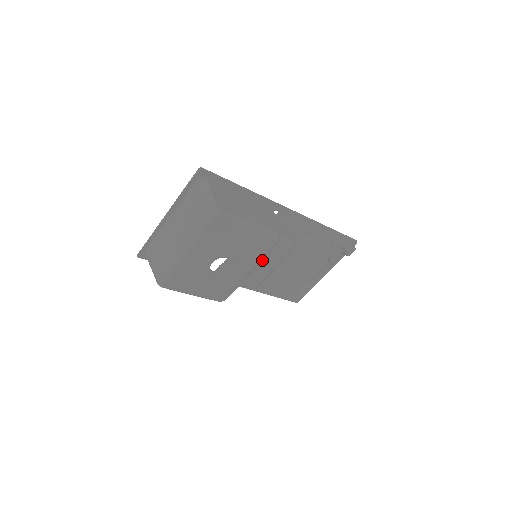
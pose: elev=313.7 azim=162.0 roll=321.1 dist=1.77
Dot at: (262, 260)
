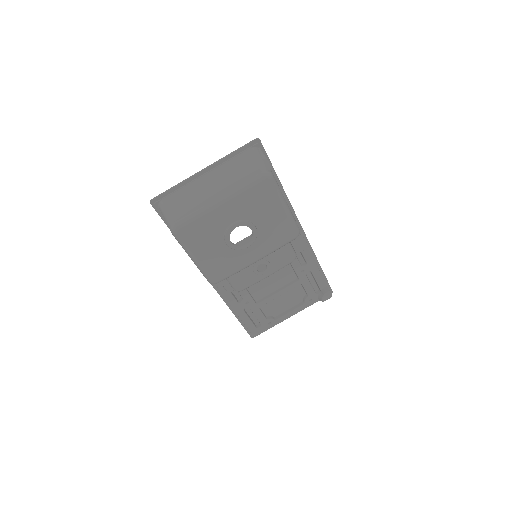
Dot at: (264, 259)
